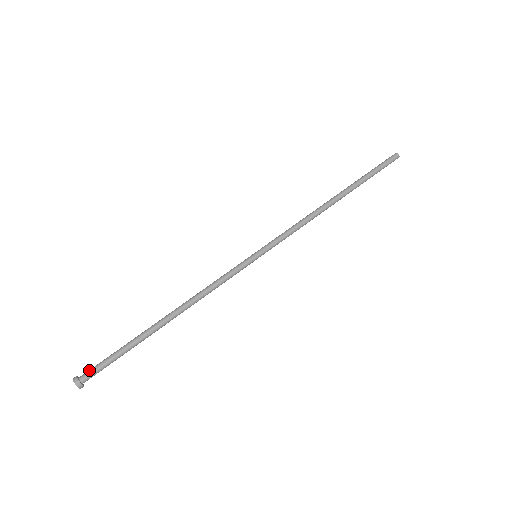
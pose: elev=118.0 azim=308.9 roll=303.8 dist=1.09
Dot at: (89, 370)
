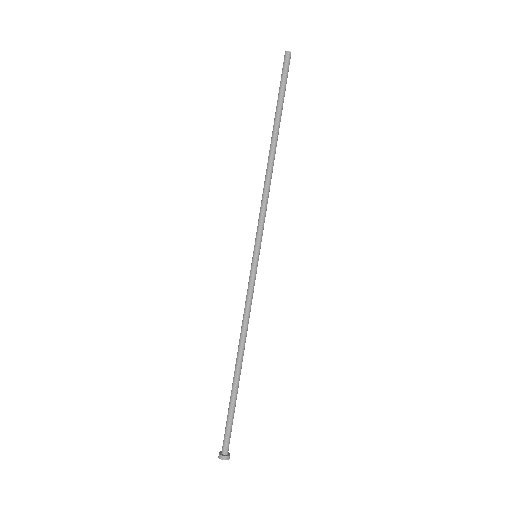
Dot at: (223, 442)
